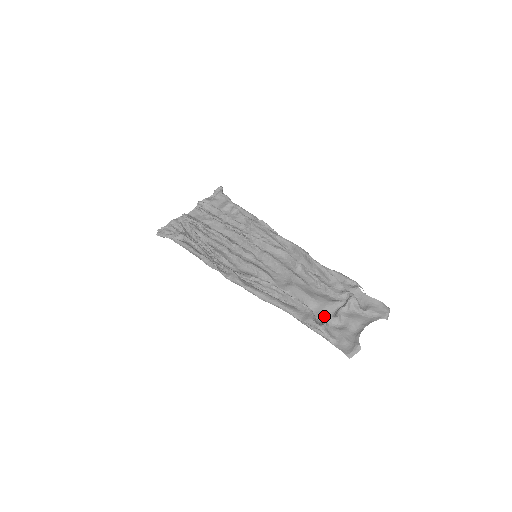
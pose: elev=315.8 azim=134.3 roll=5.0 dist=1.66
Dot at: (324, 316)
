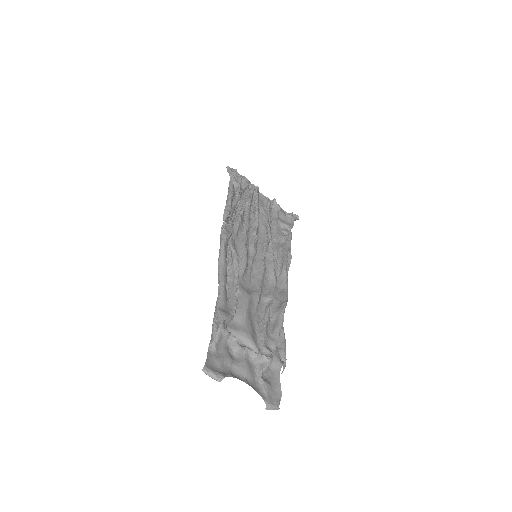
Dot at: (234, 334)
